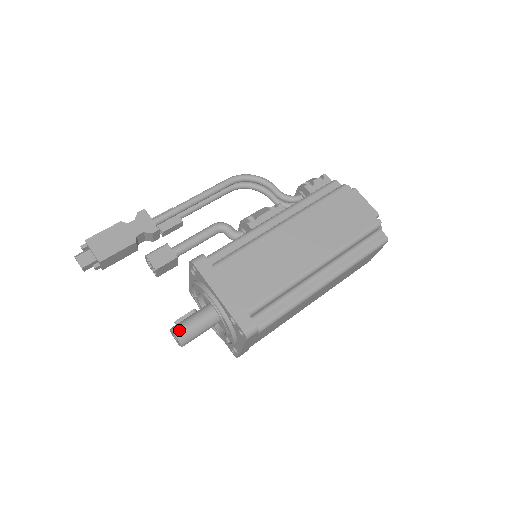
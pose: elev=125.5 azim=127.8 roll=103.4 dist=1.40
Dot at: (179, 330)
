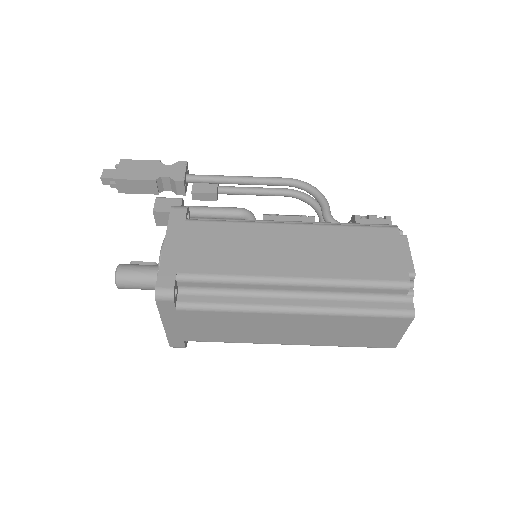
Dot at: (123, 267)
